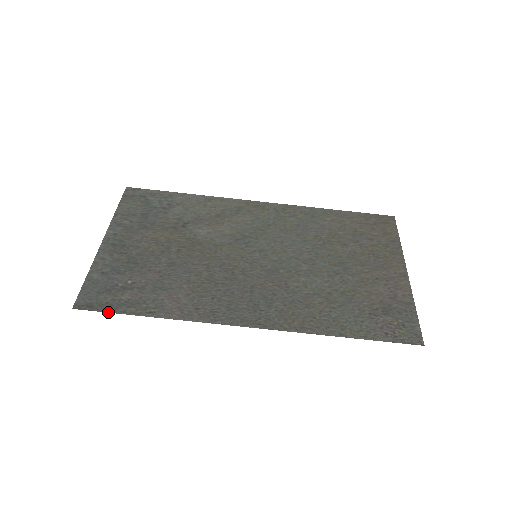
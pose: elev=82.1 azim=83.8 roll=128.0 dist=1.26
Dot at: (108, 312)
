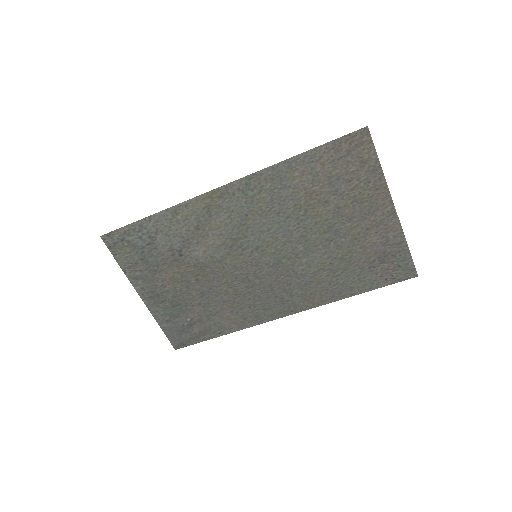
Dot at: occluded
